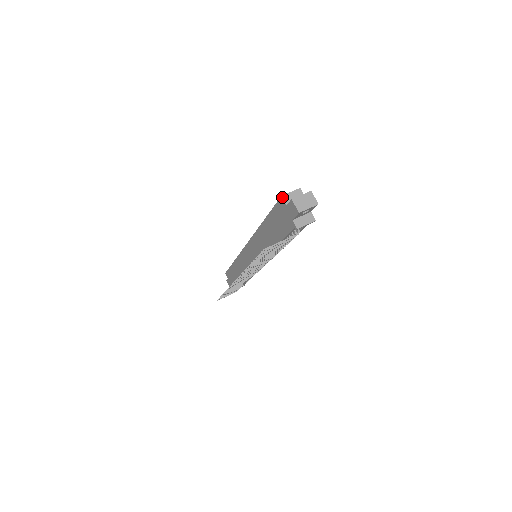
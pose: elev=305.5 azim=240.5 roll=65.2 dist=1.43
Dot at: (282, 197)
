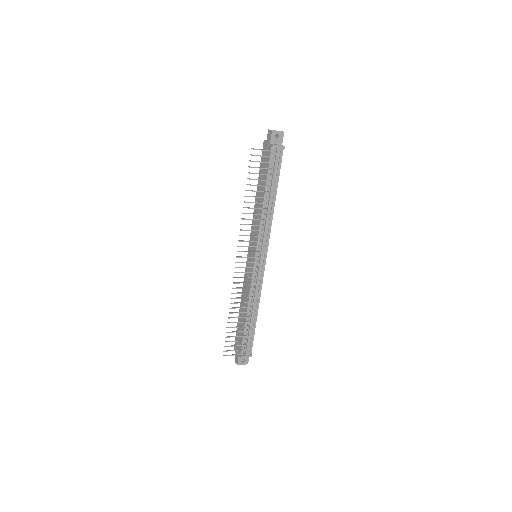
Dot at: (264, 140)
